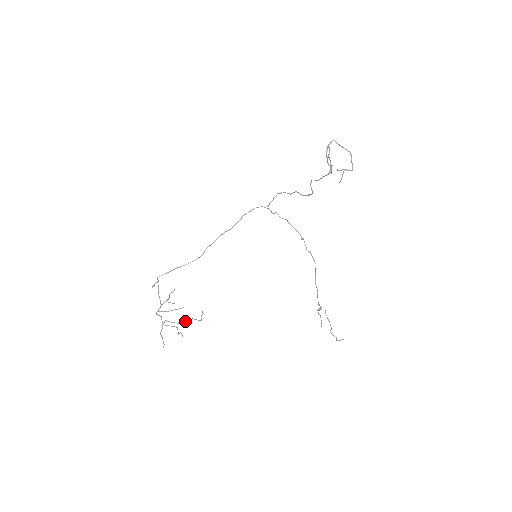
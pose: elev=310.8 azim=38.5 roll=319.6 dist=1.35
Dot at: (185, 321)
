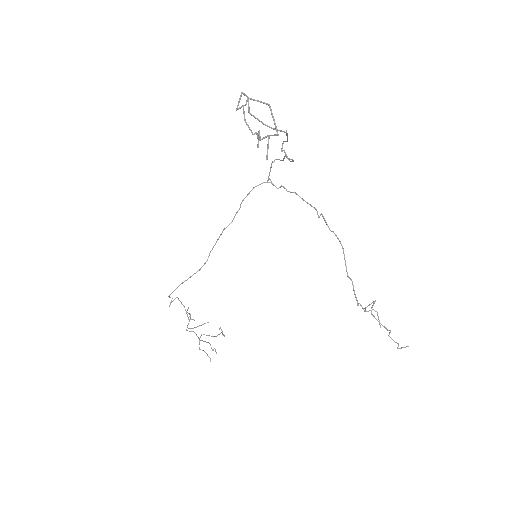
Dot at: (217, 335)
